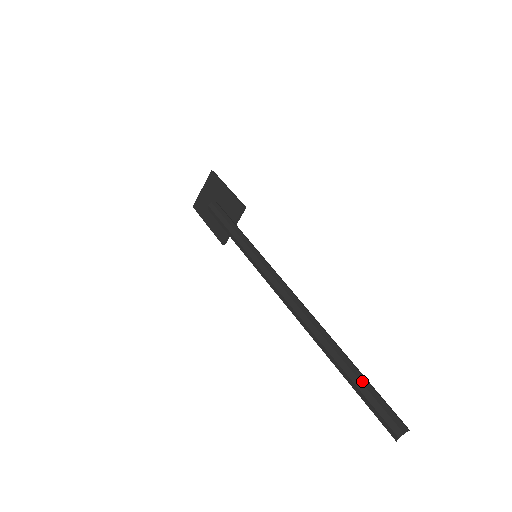
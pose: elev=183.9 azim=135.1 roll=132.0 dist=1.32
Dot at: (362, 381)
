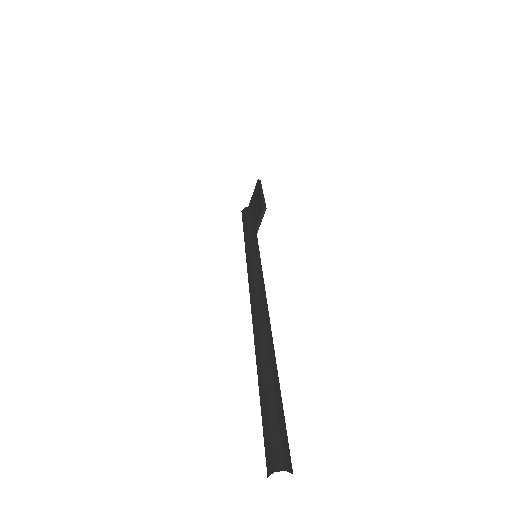
Dot at: (268, 393)
